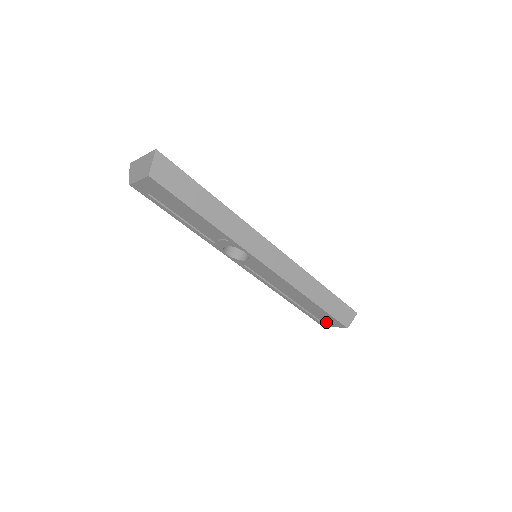
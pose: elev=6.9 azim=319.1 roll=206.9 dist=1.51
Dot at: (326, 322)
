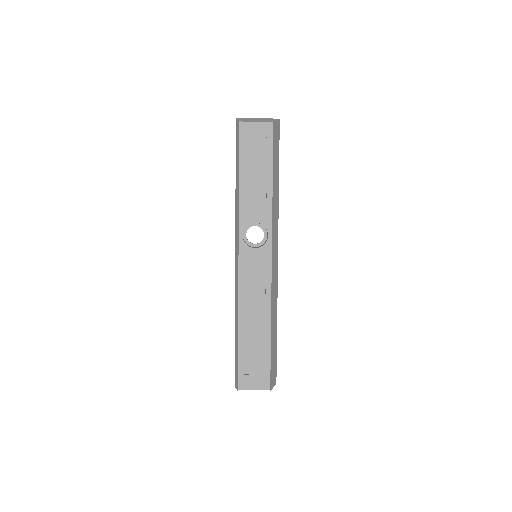
Dot at: (251, 377)
